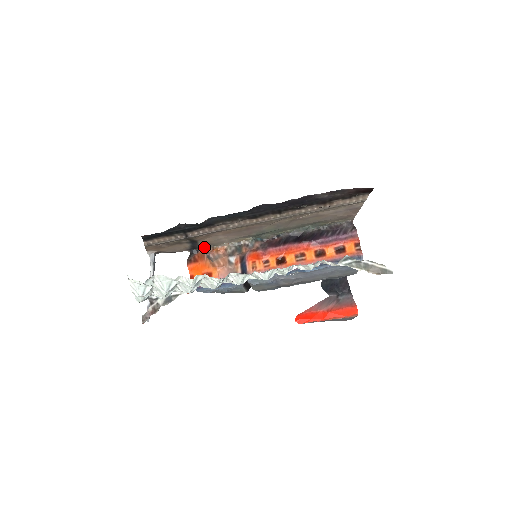
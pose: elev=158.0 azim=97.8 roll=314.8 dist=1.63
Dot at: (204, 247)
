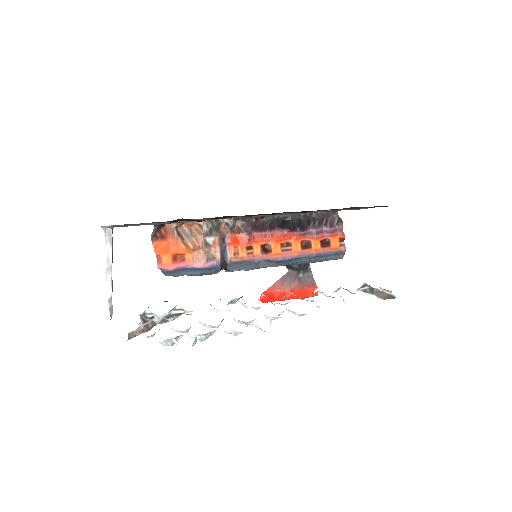
Dot at: occluded
